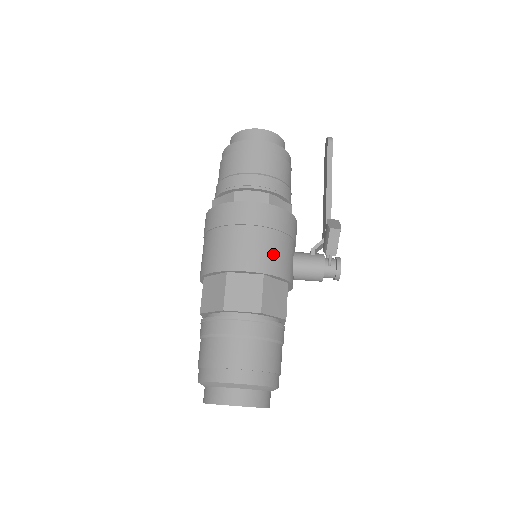
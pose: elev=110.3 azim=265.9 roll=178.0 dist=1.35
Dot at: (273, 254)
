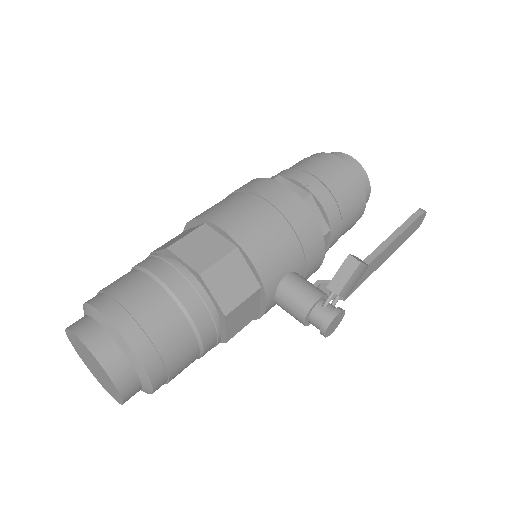
Dot at: (265, 238)
